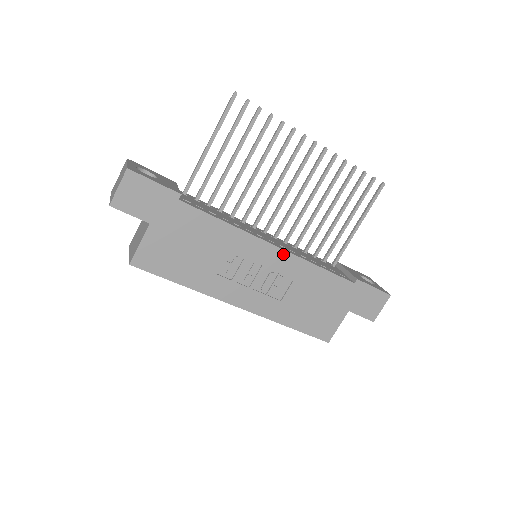
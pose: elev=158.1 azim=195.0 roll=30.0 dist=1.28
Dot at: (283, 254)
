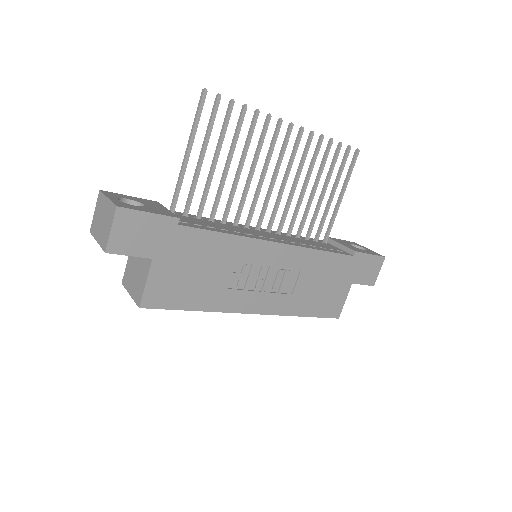
Dot at: (288, 249)
